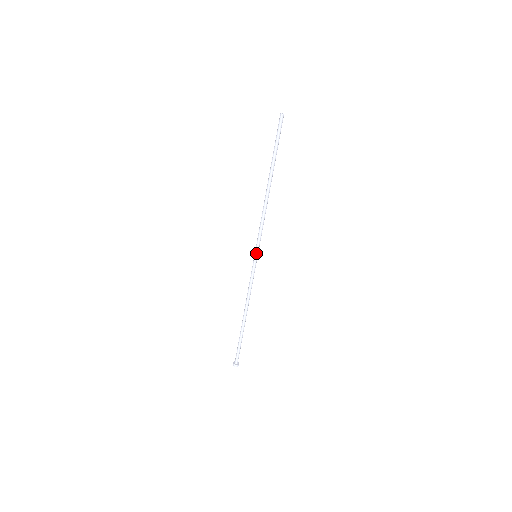
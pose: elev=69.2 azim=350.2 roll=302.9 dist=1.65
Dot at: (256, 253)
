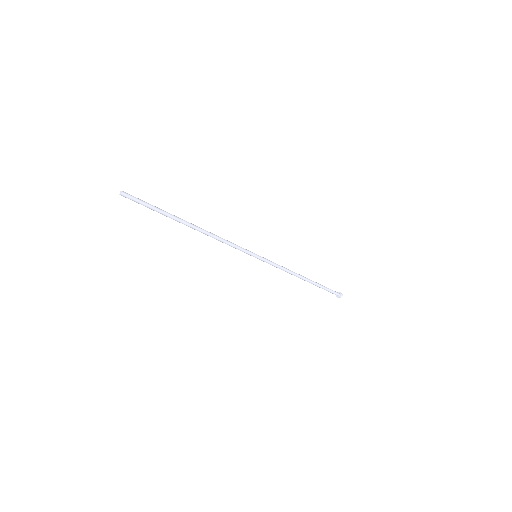
Dot at: (253, 256)
